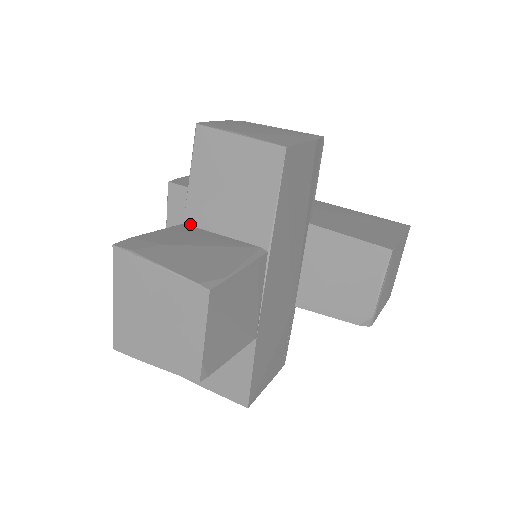
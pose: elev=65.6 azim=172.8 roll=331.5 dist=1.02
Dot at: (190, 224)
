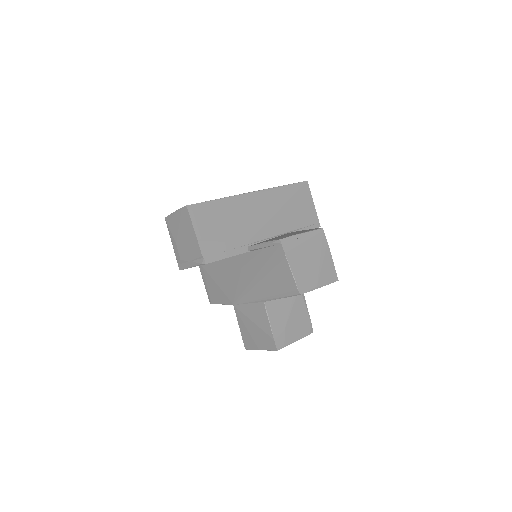
Dot at: occluded
